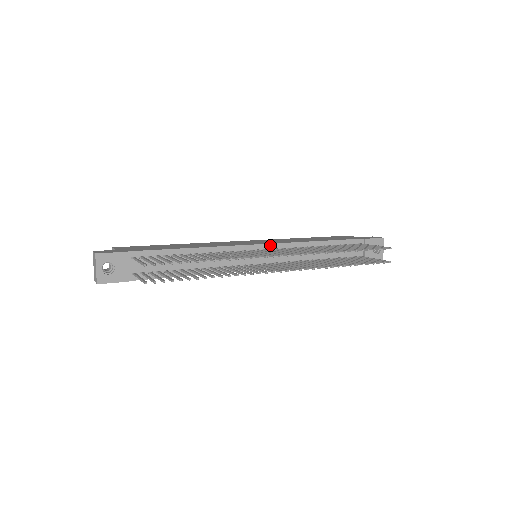
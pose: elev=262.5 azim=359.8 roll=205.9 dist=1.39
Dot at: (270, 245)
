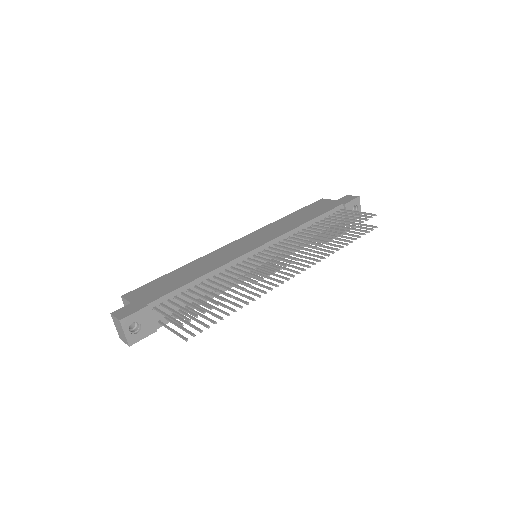
Dot at: (268, 243)
